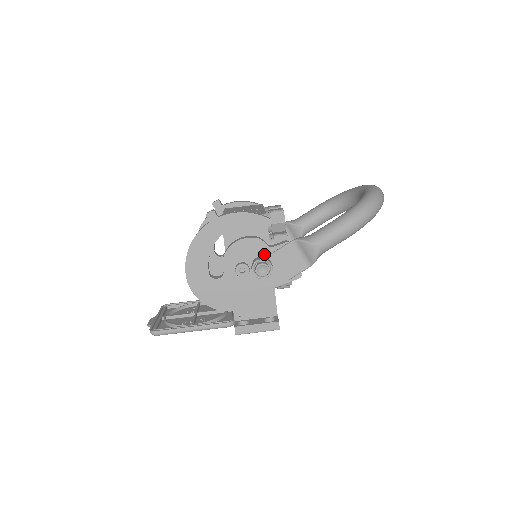
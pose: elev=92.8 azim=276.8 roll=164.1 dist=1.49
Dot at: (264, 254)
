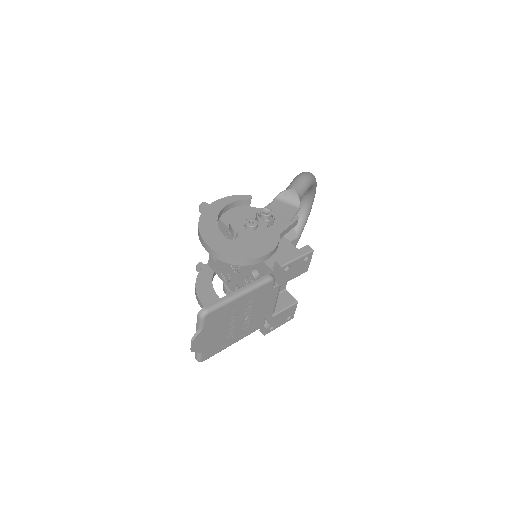
Dot at: occluded
